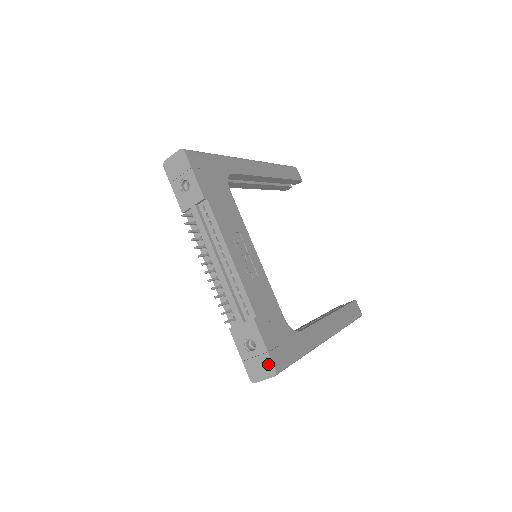
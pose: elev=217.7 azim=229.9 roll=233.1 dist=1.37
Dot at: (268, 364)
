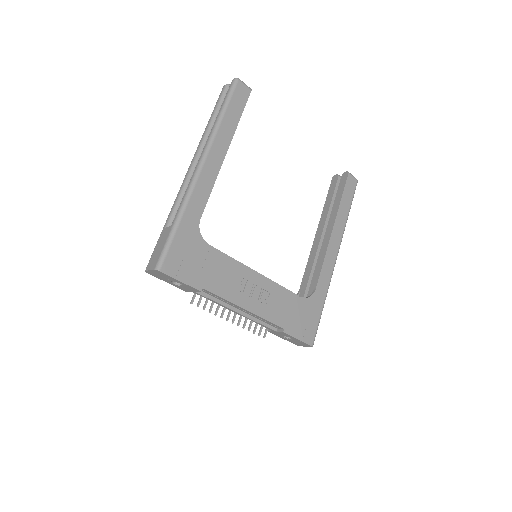
Dot at: (305, 344)
